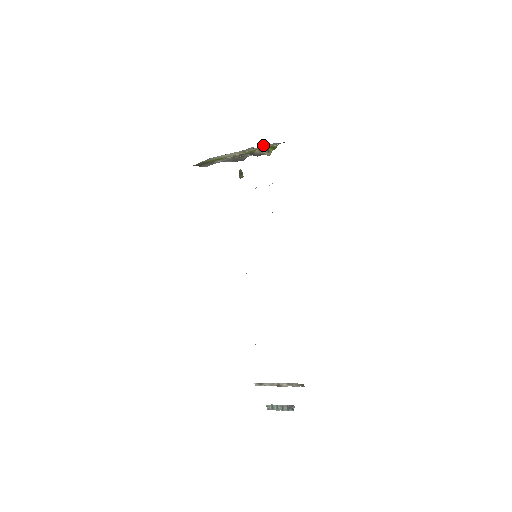
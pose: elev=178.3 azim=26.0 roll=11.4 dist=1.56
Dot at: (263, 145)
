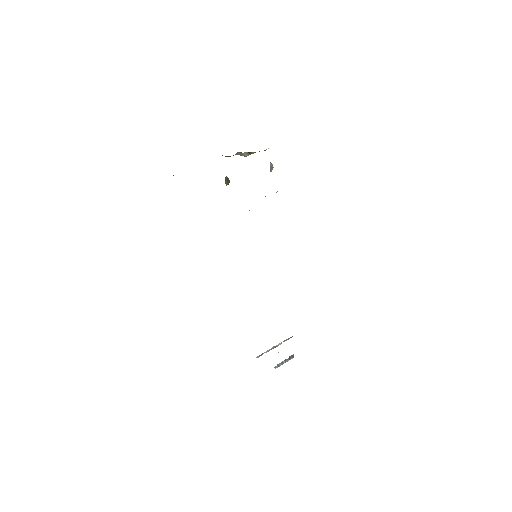
Dot at: occluded
